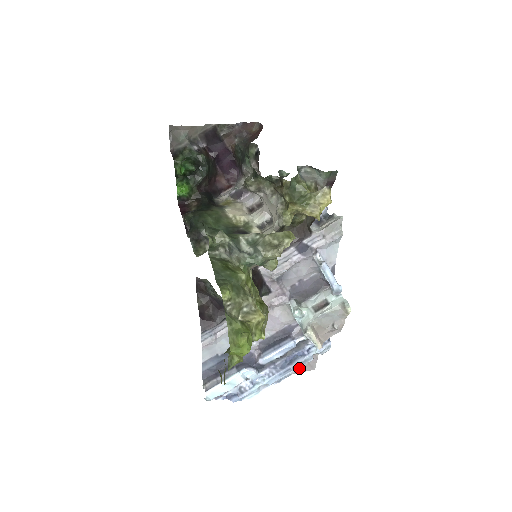
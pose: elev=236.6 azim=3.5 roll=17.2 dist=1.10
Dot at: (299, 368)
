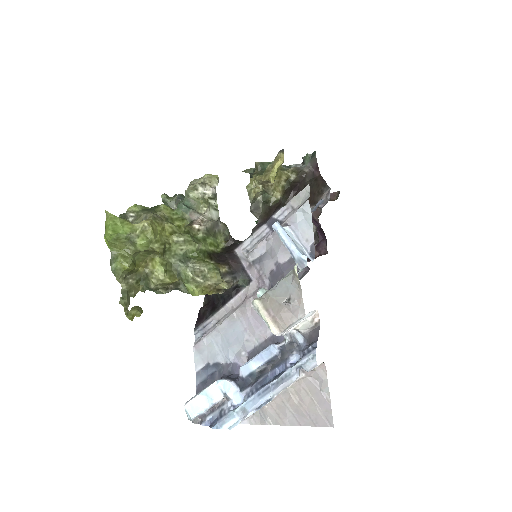
Dot at: (281, 389)
